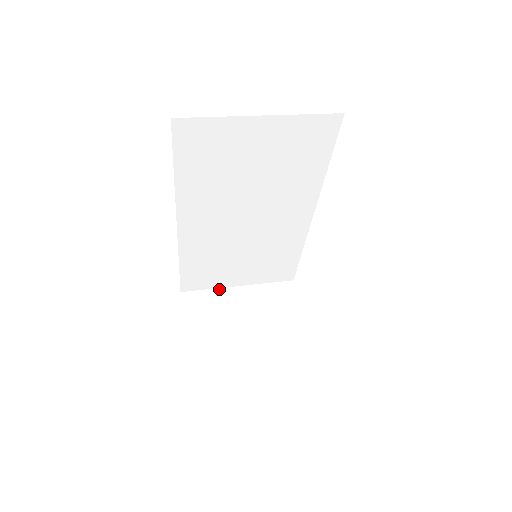
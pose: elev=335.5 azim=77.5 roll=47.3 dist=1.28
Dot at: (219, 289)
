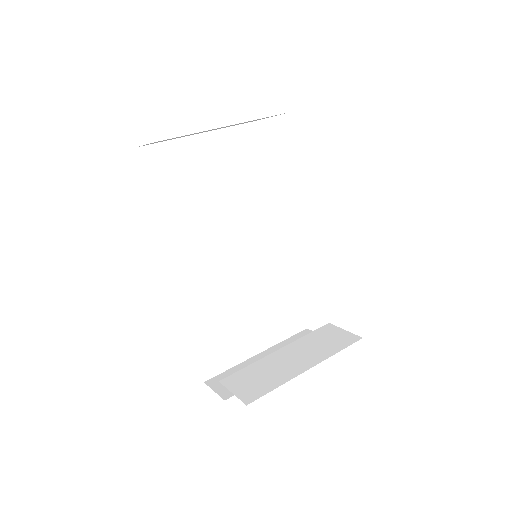
Dot at: (241, 363)
